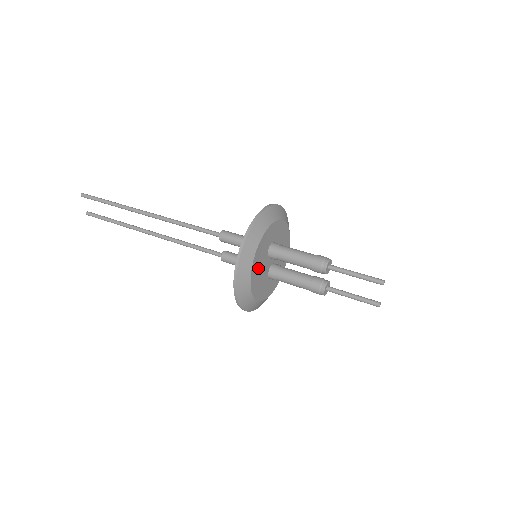
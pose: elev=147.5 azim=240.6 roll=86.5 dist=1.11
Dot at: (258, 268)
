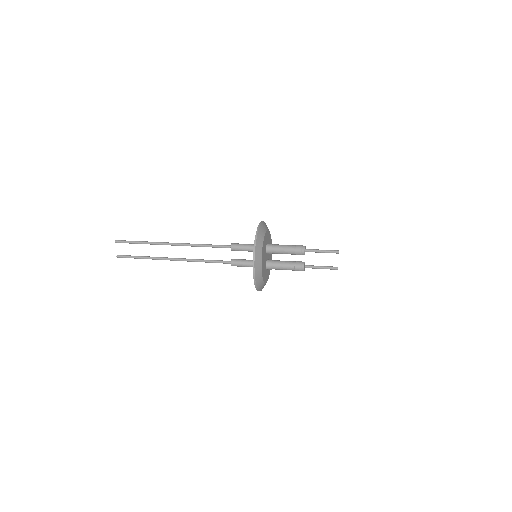
Dot at: (263, 255)
